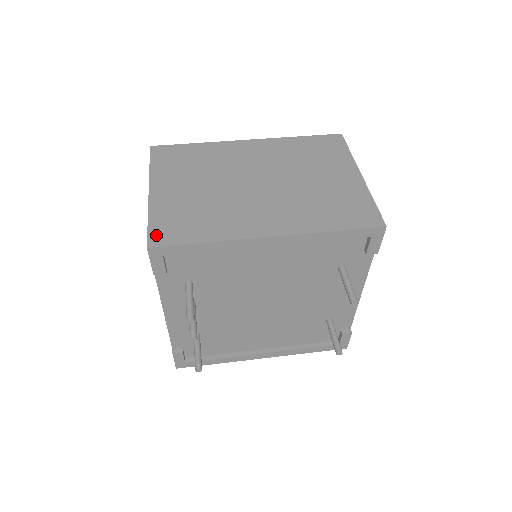
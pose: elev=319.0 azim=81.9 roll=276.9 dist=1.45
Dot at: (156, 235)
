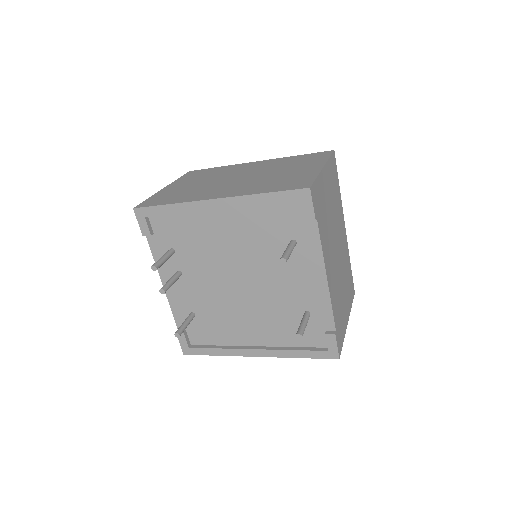
Dot at: (145, 203)
